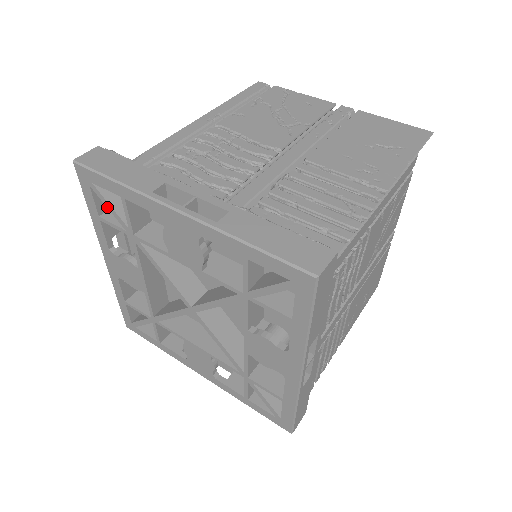
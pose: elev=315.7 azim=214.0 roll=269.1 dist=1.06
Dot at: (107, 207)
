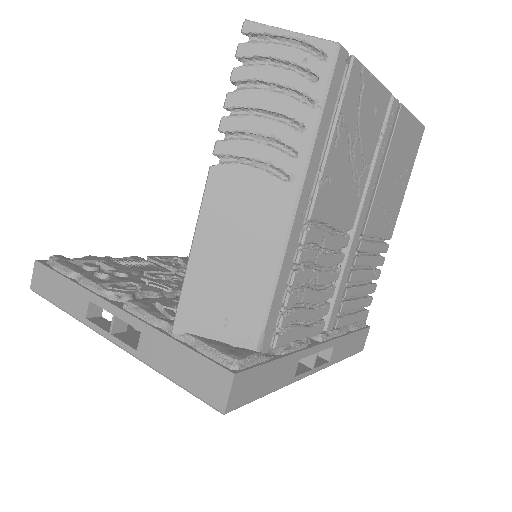
Dot at: occluded
